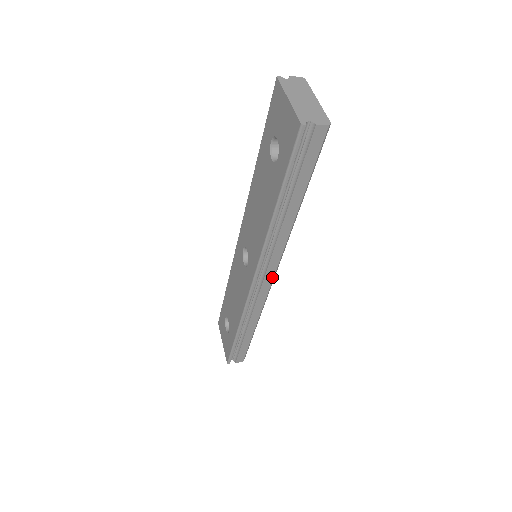
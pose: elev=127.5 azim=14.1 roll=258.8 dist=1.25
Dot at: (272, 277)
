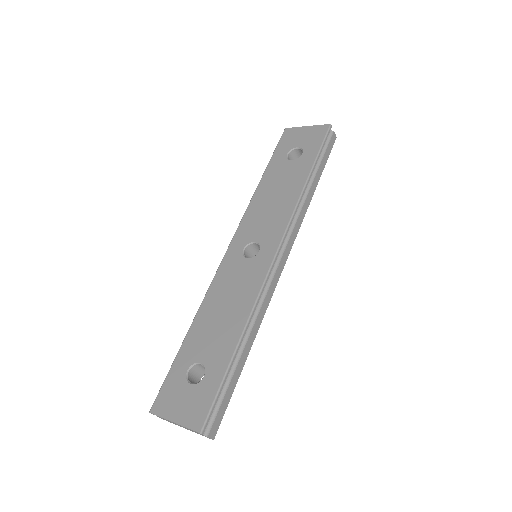
Dot at: (286, 260)
